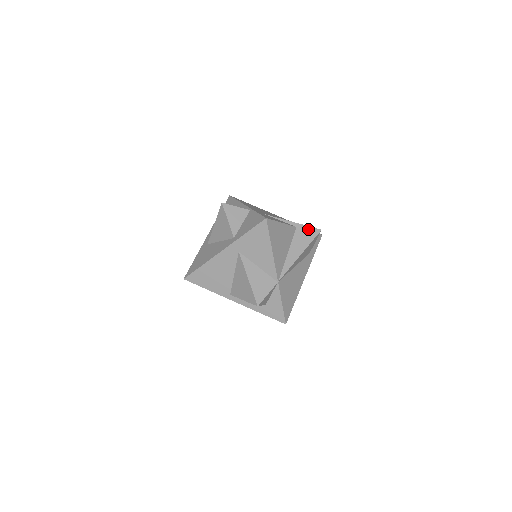
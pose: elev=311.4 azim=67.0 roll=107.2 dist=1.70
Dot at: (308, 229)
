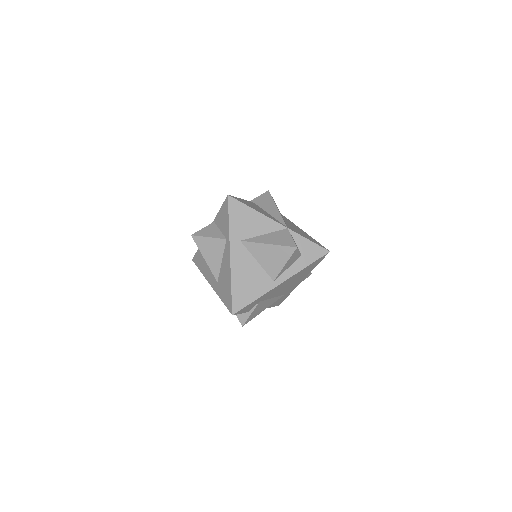
Dot at: (261, 197)
